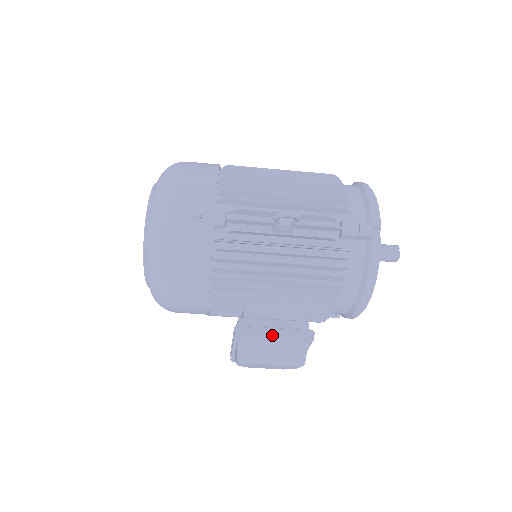
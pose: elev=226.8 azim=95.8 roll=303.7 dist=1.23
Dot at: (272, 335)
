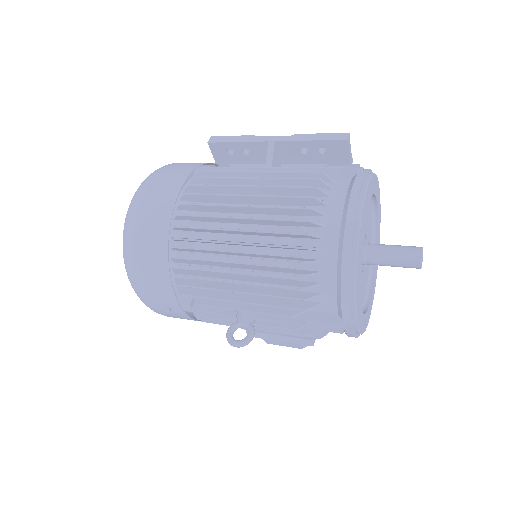
Dot at: (277, 340)
